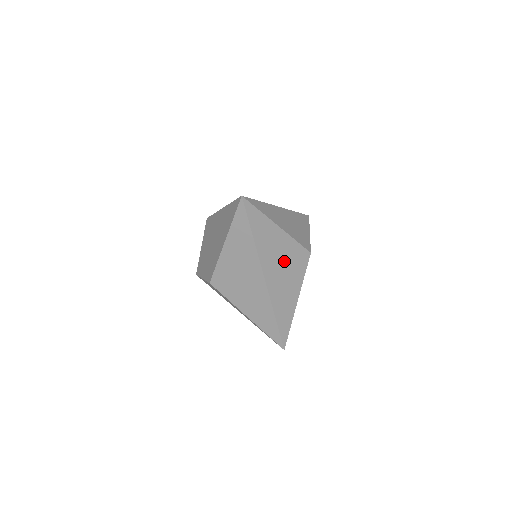
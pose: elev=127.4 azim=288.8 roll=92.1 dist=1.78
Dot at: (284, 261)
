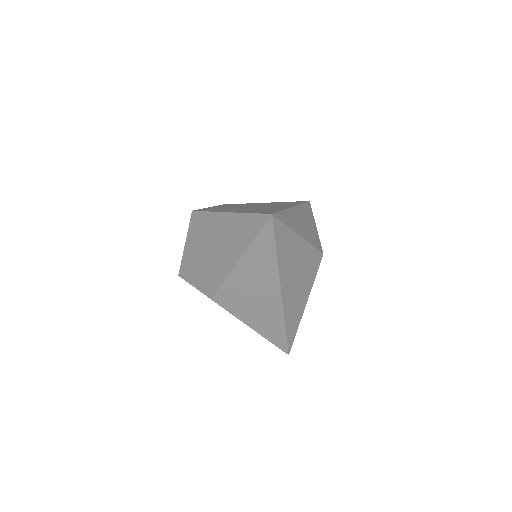
Dot at: (300, 271)
